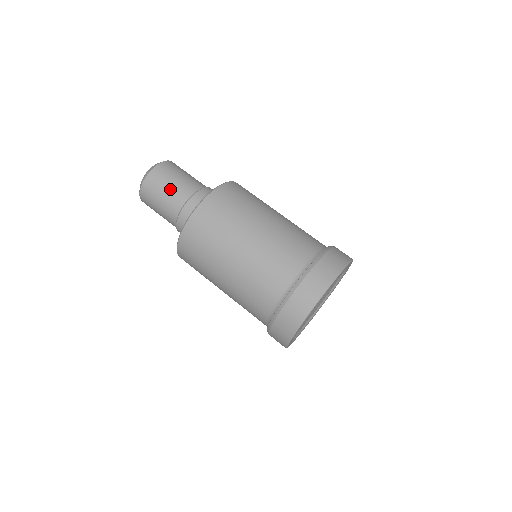
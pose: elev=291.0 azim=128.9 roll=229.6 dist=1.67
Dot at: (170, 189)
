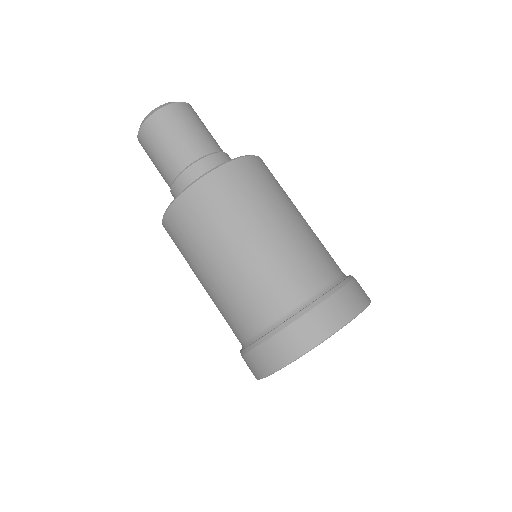
Dot at: (160, 157)
